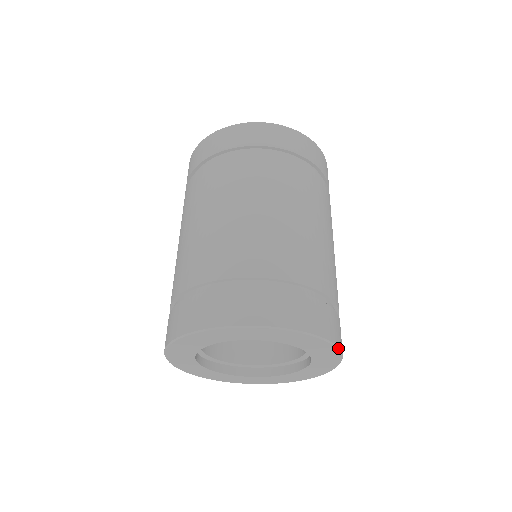
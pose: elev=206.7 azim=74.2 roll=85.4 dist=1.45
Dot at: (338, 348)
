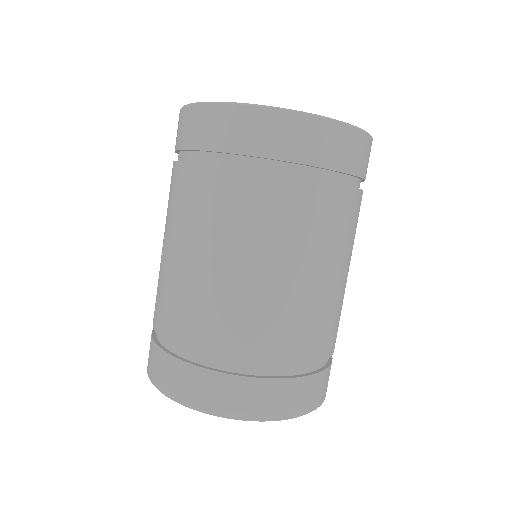
Dot at: (279, 420)
